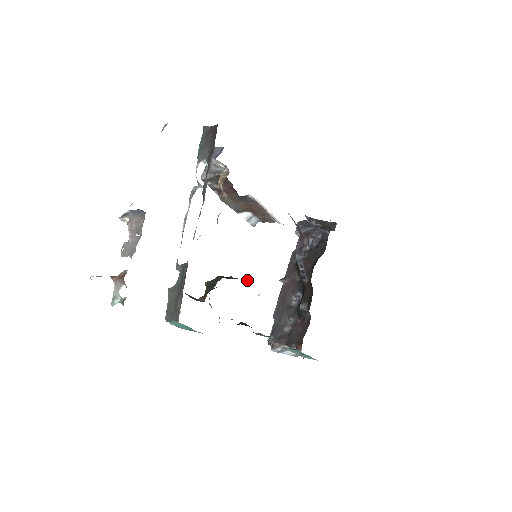
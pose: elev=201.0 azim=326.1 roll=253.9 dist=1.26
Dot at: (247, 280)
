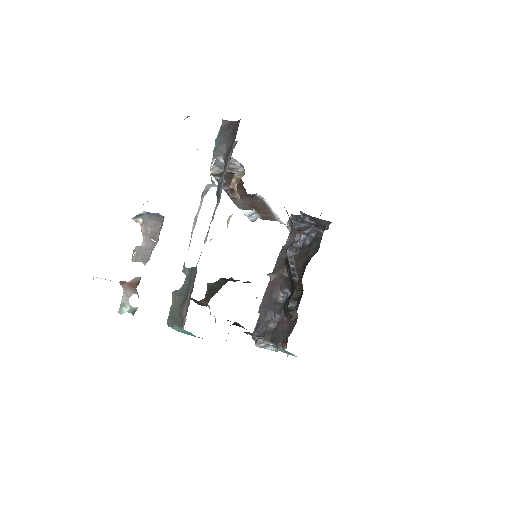
Dot at: (247, 282)
